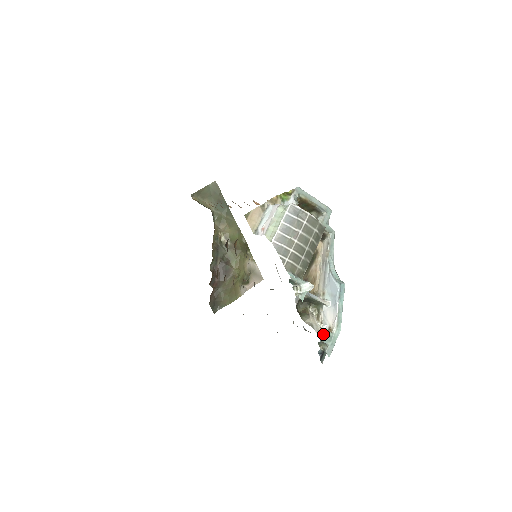
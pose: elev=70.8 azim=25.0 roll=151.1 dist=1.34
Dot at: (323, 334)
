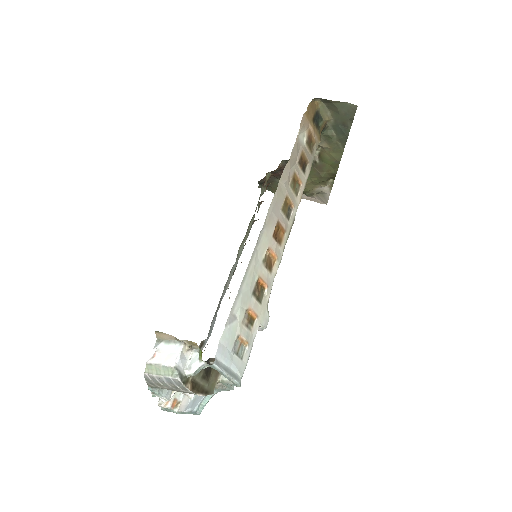
Dot at: (164, 406)
